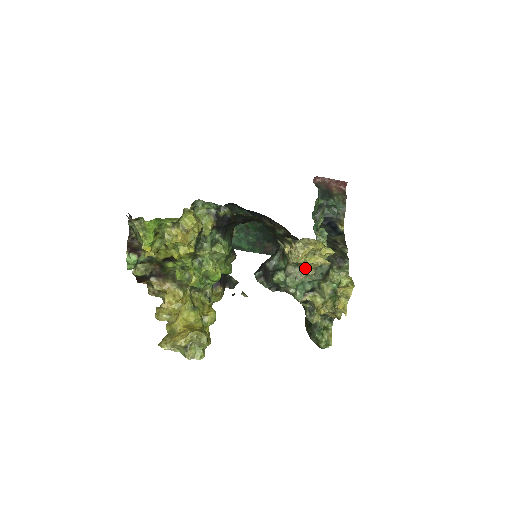
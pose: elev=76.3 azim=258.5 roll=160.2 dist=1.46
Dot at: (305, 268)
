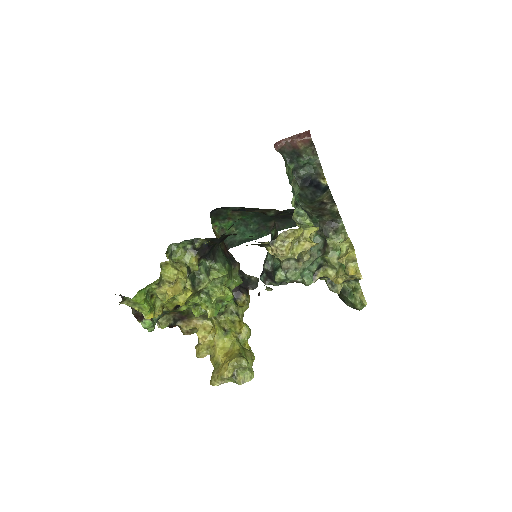
Dot at: (298, 257)
